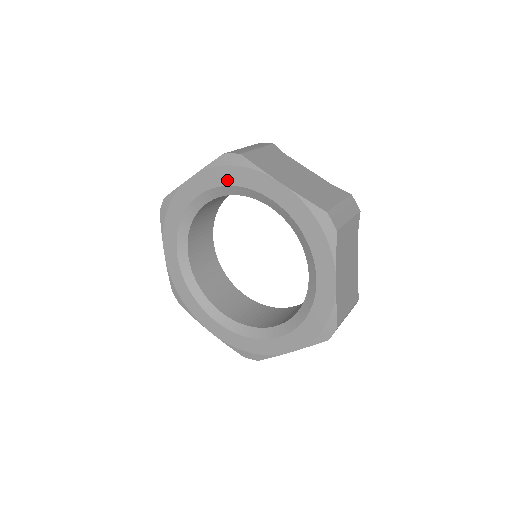
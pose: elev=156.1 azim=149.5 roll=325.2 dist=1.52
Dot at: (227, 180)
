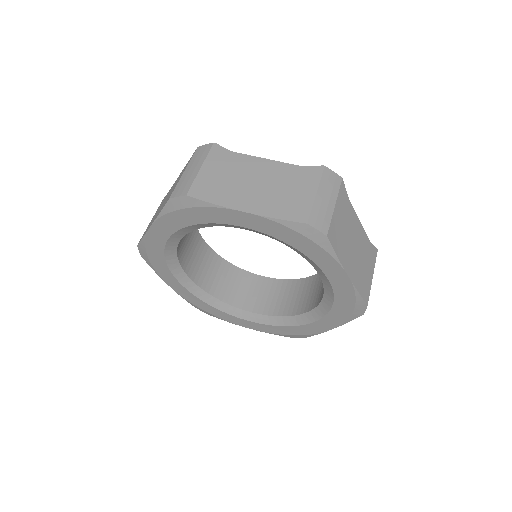
Dot at: (292, 242)
